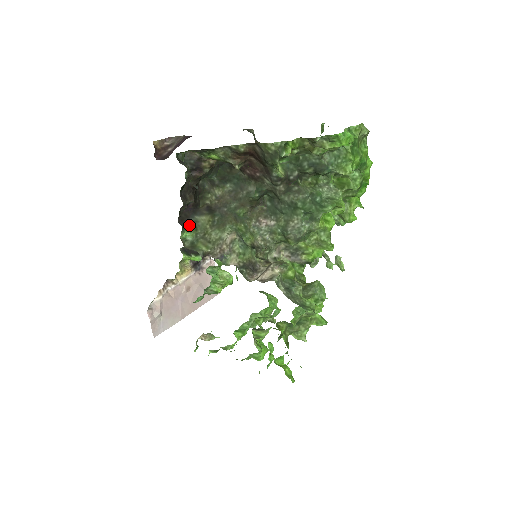
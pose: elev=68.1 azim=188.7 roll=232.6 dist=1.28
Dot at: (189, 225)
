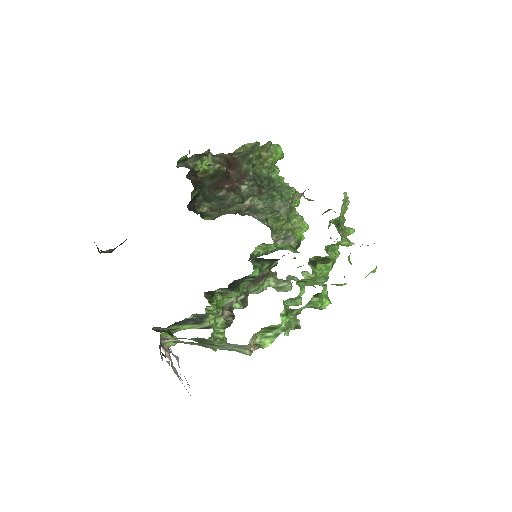
Dot at: (201, 214)
